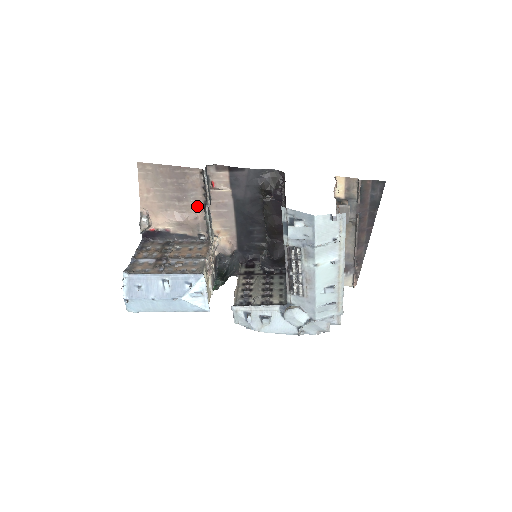
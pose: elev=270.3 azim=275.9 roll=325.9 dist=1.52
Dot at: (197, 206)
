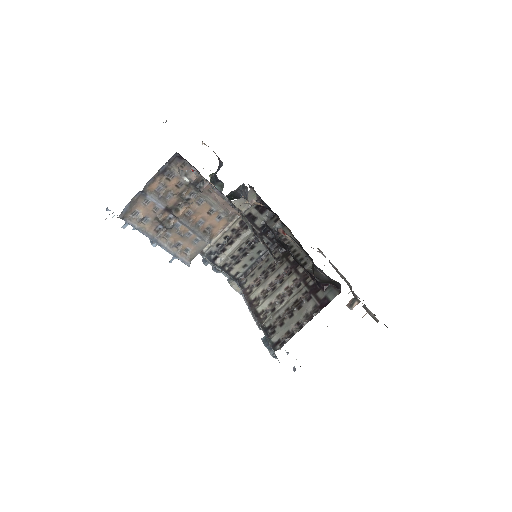
Dot at: occluded
